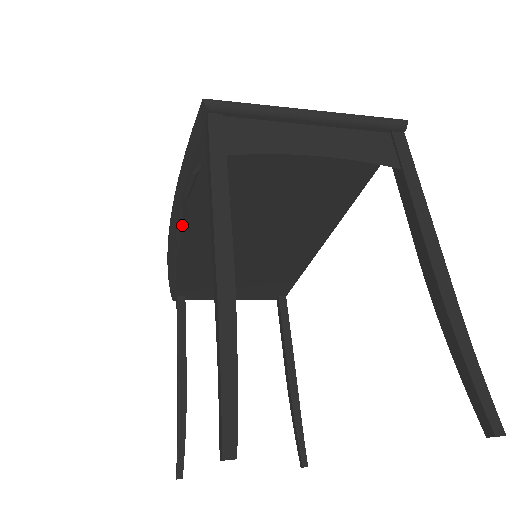
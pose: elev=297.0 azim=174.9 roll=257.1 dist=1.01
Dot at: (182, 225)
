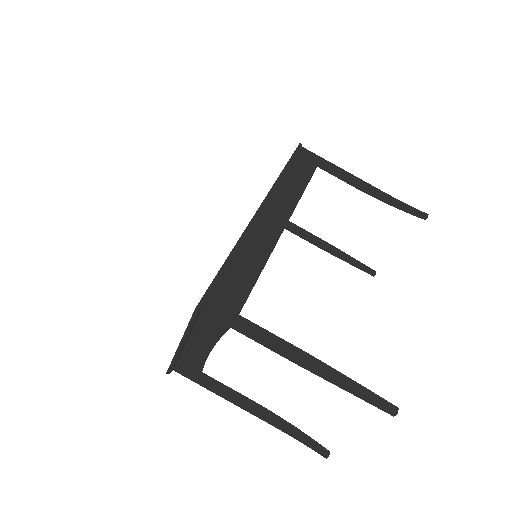
Dot at: occluded
